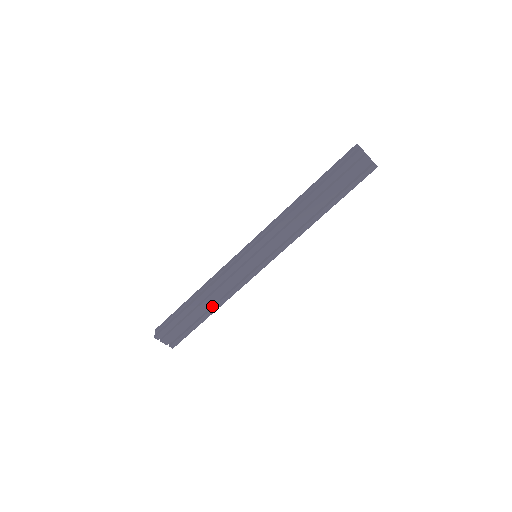
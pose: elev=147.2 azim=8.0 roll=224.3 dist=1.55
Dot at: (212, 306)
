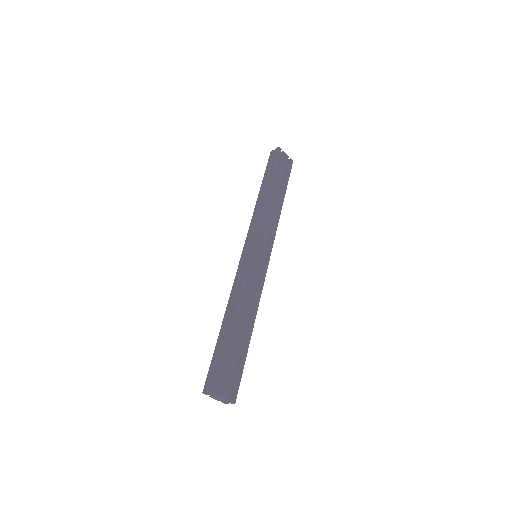
Dot at: (247, 325)
